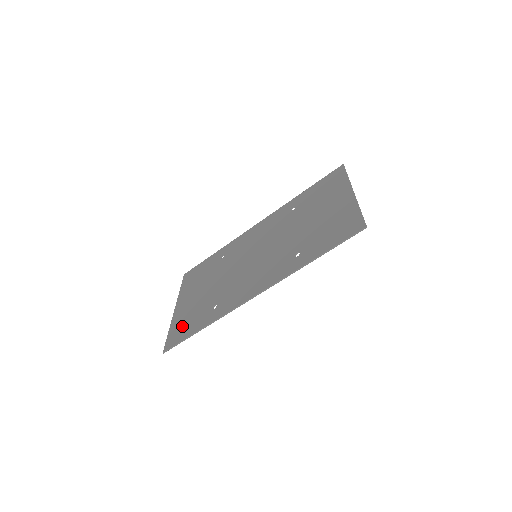
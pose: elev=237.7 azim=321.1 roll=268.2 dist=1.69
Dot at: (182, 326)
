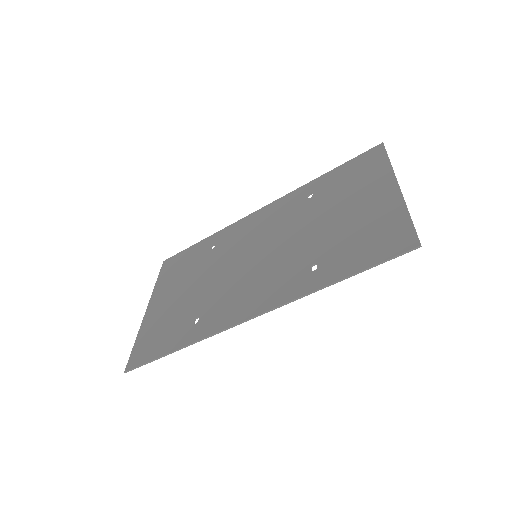
Dot at: (152, 338)
